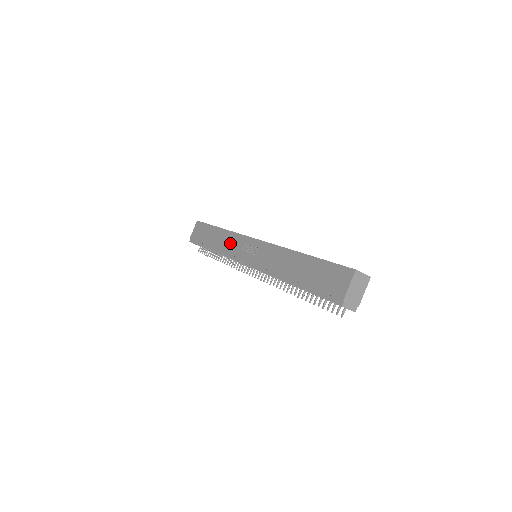
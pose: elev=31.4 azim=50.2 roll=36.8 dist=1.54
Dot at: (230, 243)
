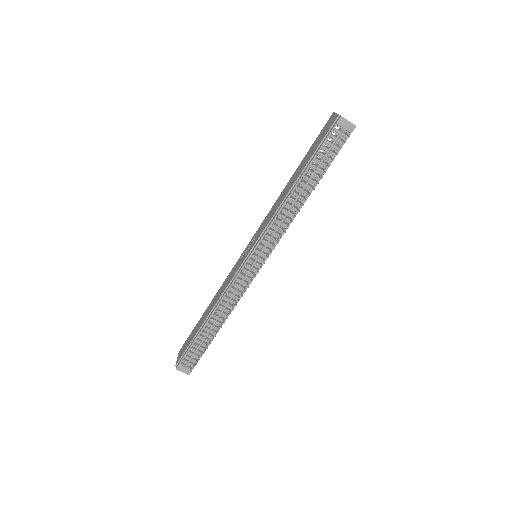
Dot at: (225, 284)
